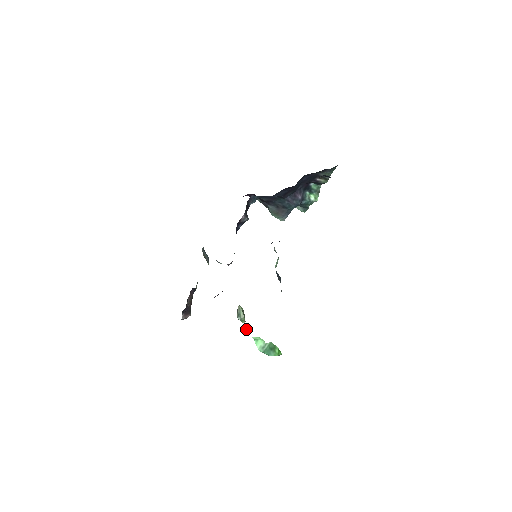
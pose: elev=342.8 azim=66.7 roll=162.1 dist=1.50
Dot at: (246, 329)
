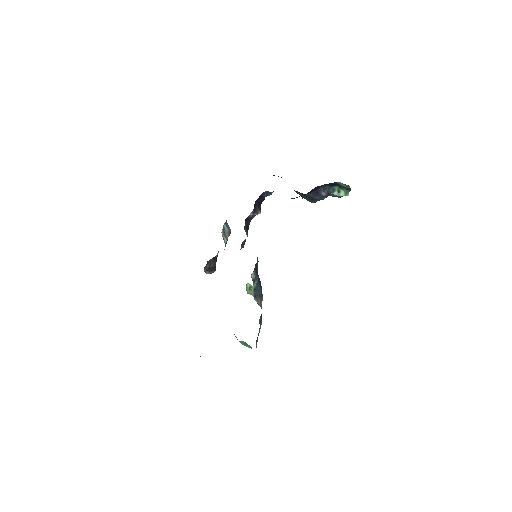
Dot at: occluded
